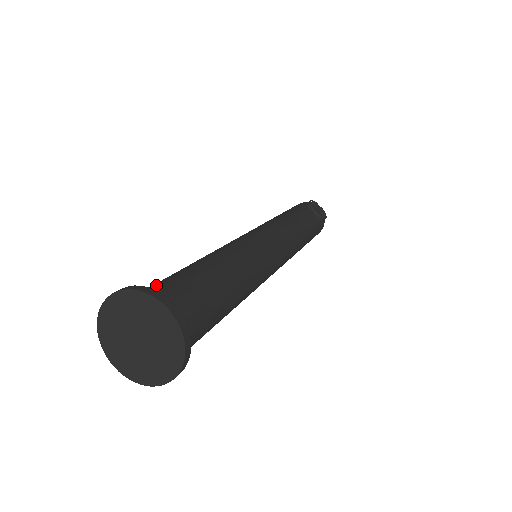
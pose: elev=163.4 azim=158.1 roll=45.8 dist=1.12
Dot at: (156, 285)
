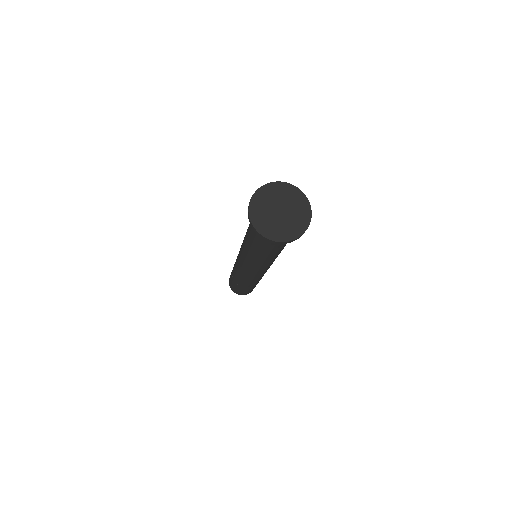
Dot at: occluded
